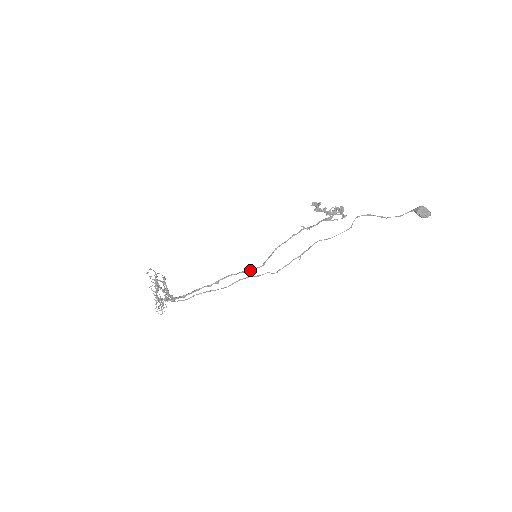
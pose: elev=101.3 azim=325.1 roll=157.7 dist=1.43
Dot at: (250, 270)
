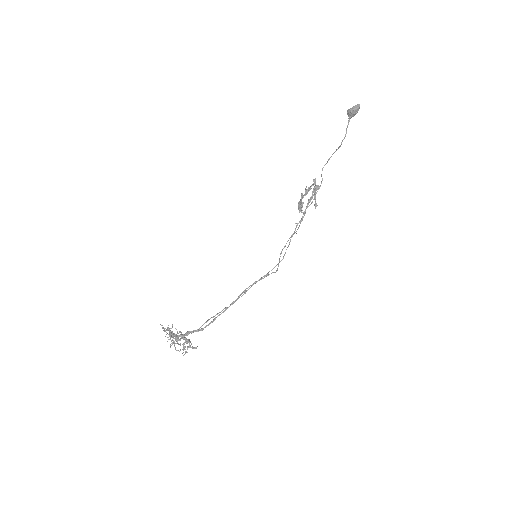
Dot at: occluded
